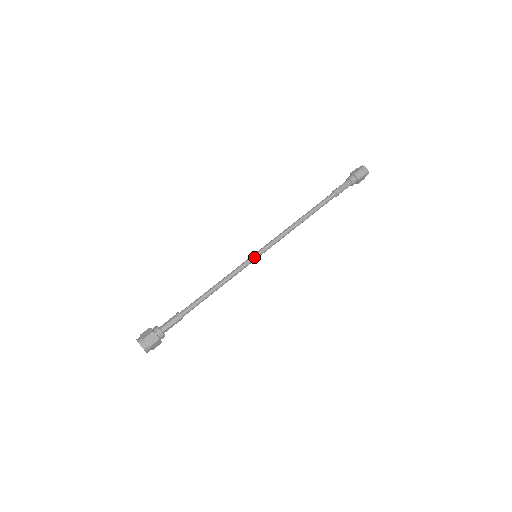
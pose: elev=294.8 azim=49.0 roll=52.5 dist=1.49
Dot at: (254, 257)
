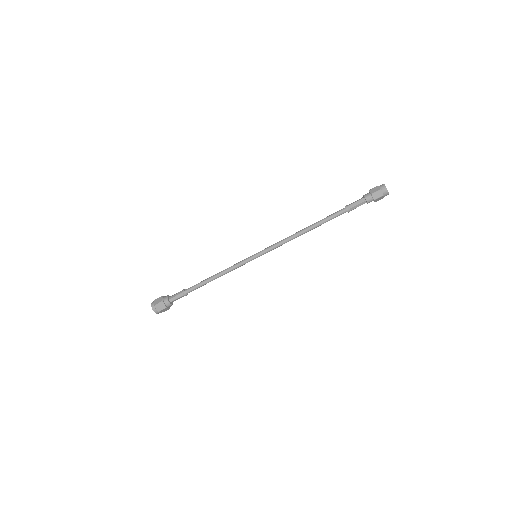
Dot at: (253, 257)
